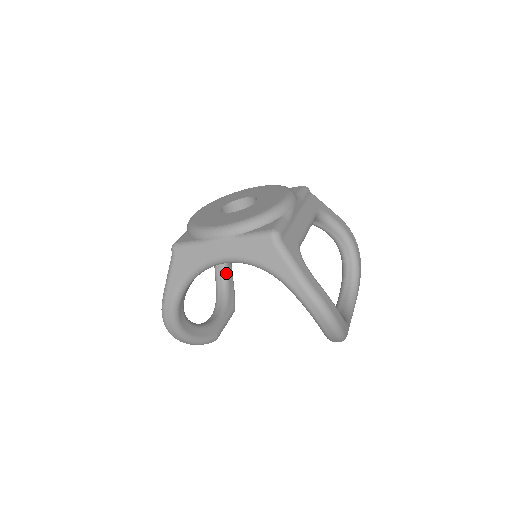
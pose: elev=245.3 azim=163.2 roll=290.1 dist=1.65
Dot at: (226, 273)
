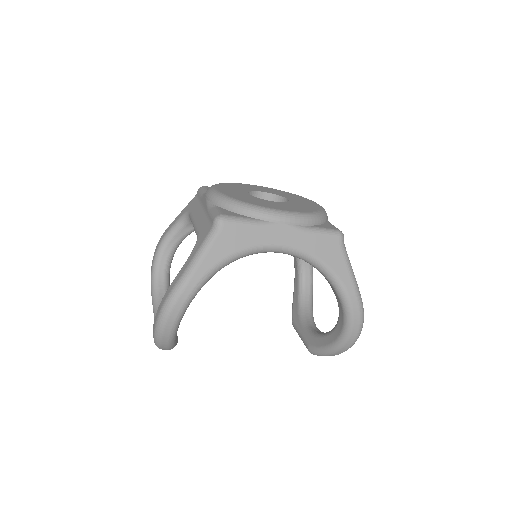
Dot at: (169, 271)
